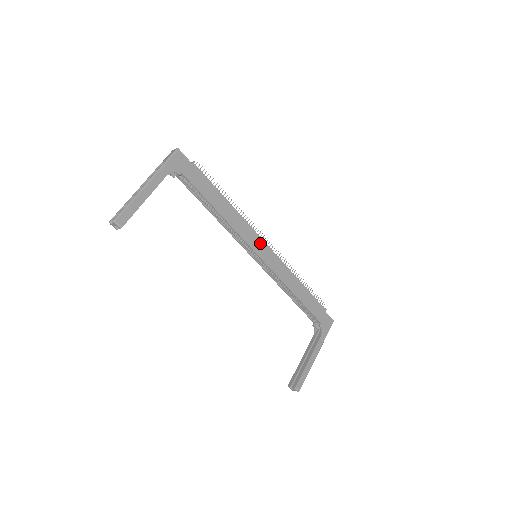
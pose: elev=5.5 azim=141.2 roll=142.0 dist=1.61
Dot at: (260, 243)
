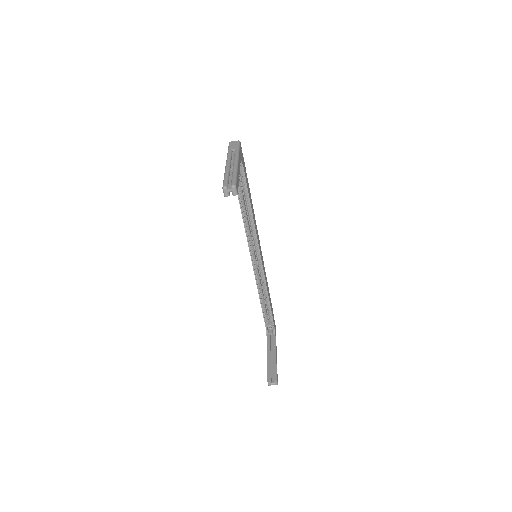
Dot at: occluded
